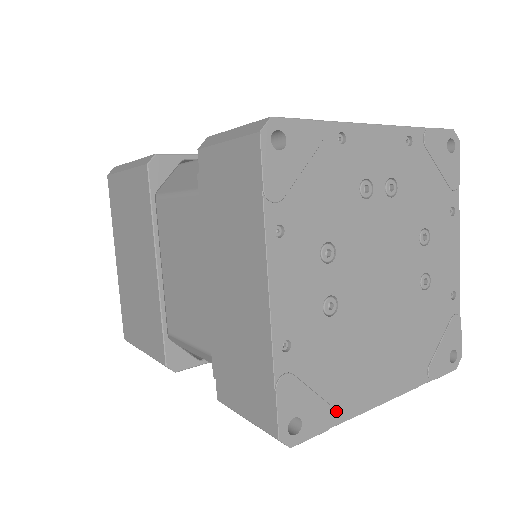
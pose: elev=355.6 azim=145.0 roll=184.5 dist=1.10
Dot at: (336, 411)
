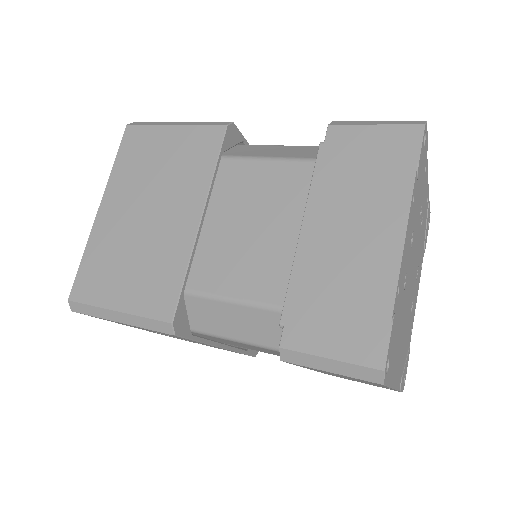
Dot at: (391, 373)
